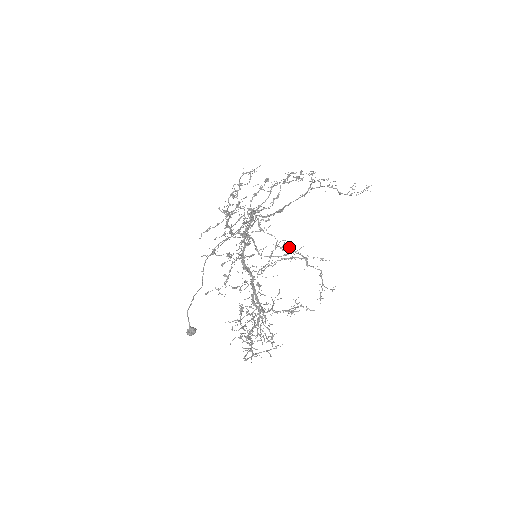
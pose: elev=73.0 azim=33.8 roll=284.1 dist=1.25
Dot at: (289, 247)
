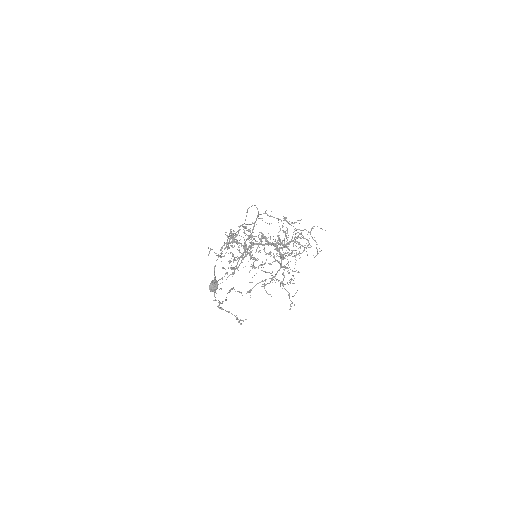
Dot at: (246, 319)
